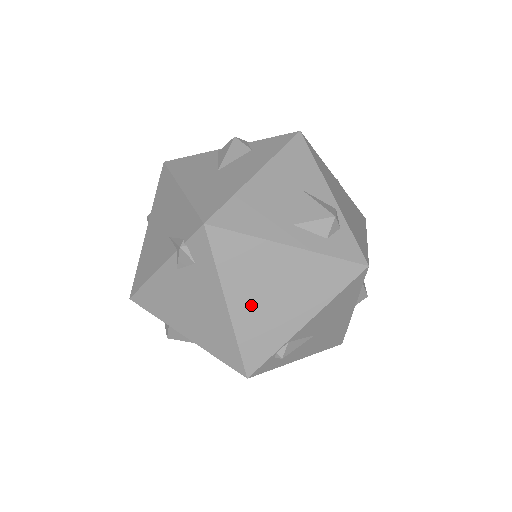
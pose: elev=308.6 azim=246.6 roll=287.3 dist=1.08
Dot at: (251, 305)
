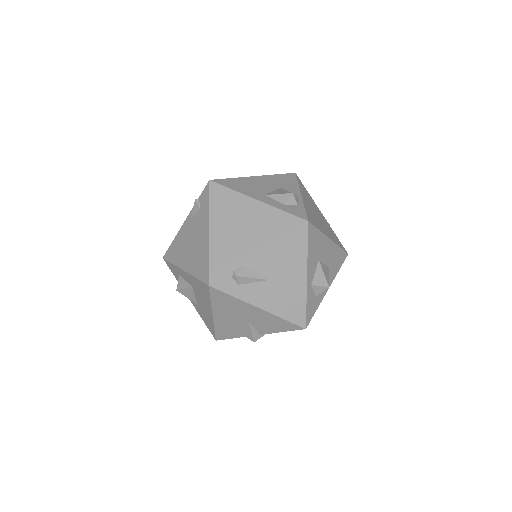
Dot at: (224, 233)
